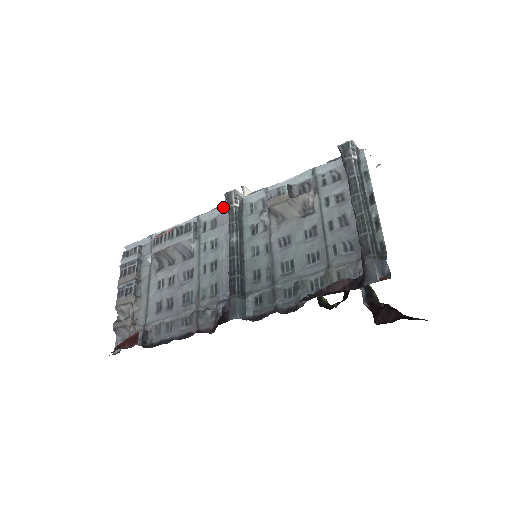
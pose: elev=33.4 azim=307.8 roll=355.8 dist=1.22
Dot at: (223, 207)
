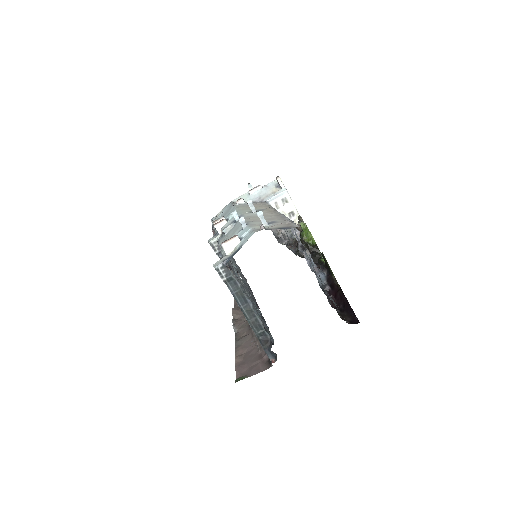
Dot at: occluded
